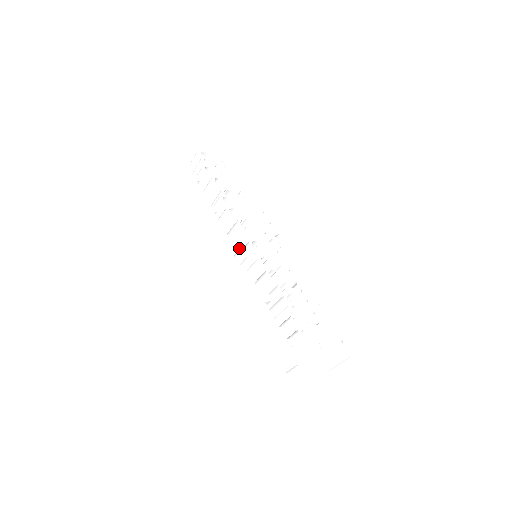
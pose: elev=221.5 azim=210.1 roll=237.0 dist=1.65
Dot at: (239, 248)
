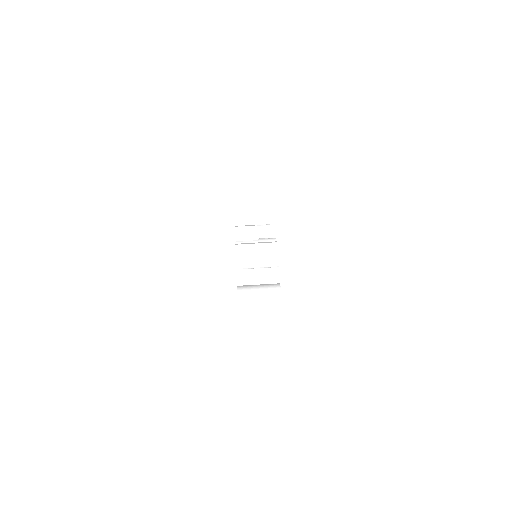
Dot at: occluded
